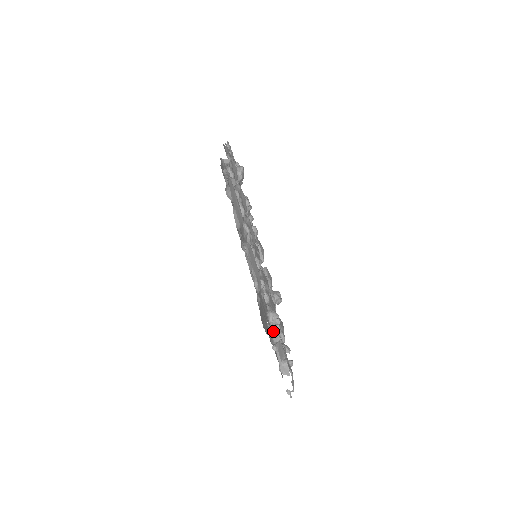
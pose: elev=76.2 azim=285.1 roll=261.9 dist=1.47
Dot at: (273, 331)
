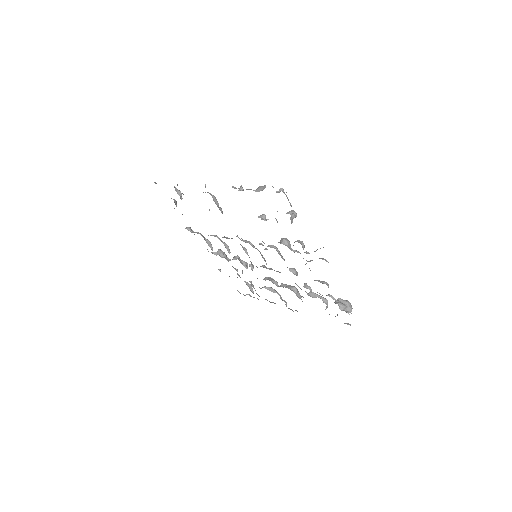
Dot at: occluded
